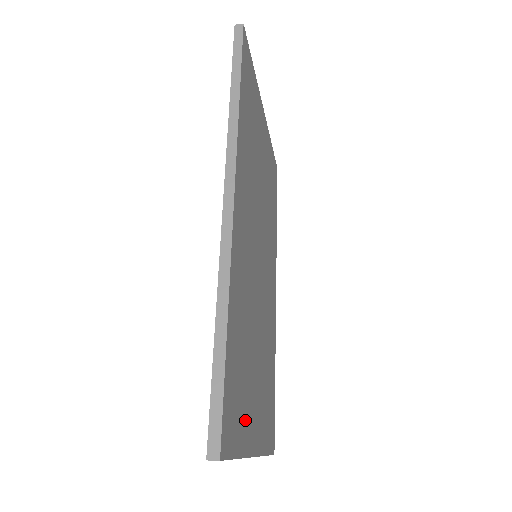
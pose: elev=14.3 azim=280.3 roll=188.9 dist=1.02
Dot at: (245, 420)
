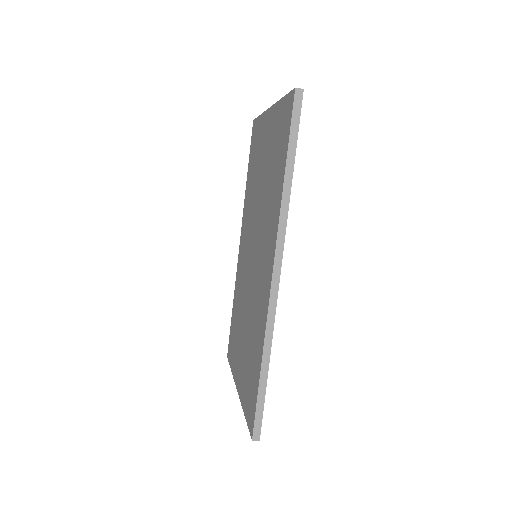
Dot at: occluded
